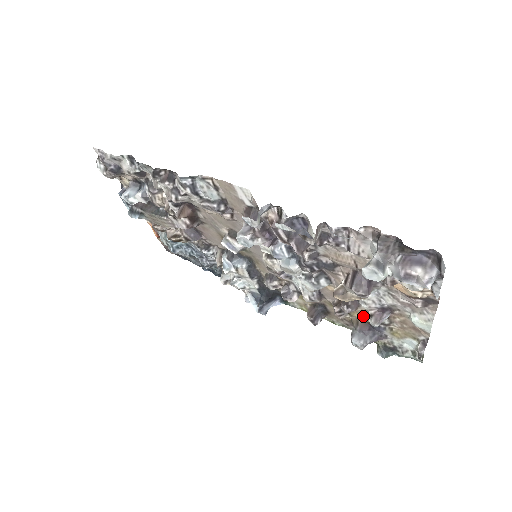
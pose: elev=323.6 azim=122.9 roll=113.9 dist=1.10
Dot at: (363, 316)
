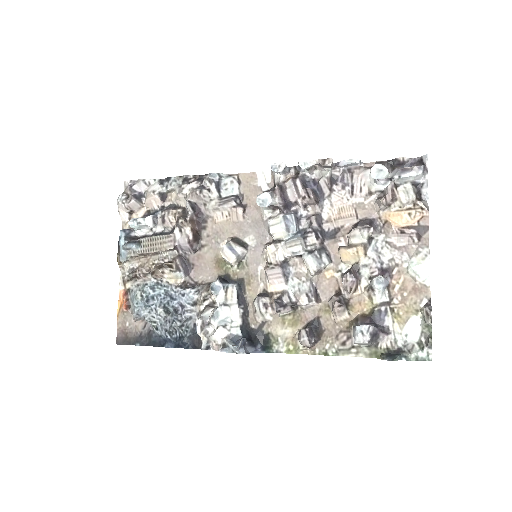
Dot at: (362, 308)
